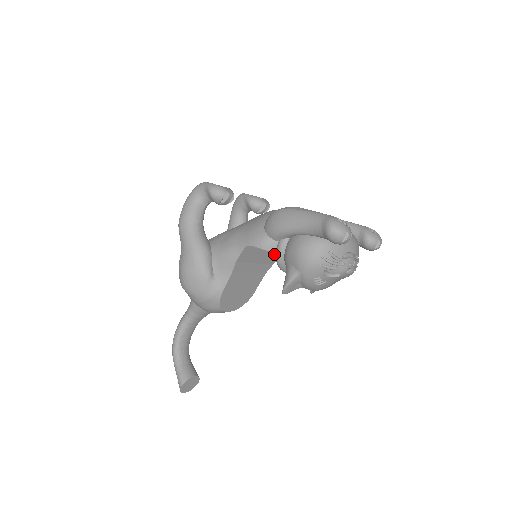
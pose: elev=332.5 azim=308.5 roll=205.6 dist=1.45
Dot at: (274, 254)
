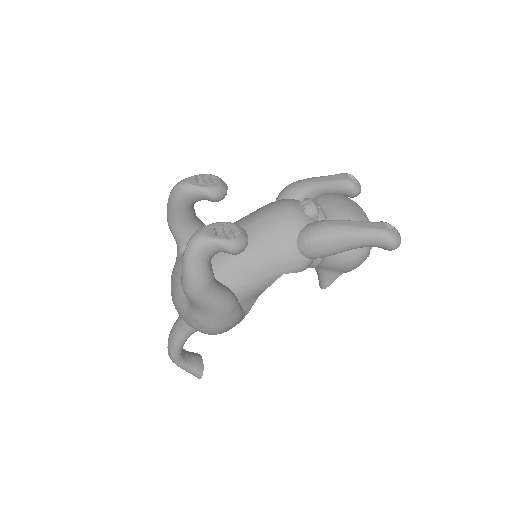
Dot at: occluded
